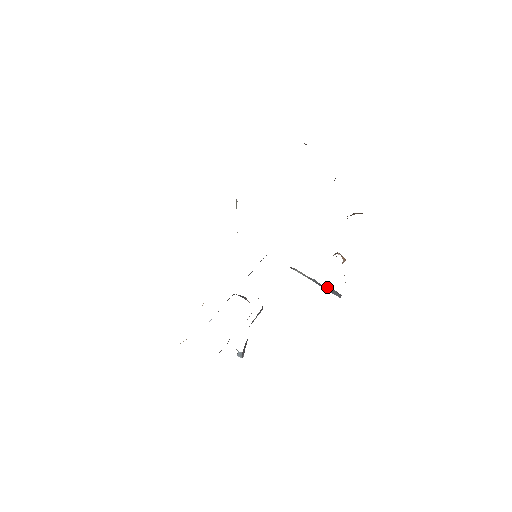
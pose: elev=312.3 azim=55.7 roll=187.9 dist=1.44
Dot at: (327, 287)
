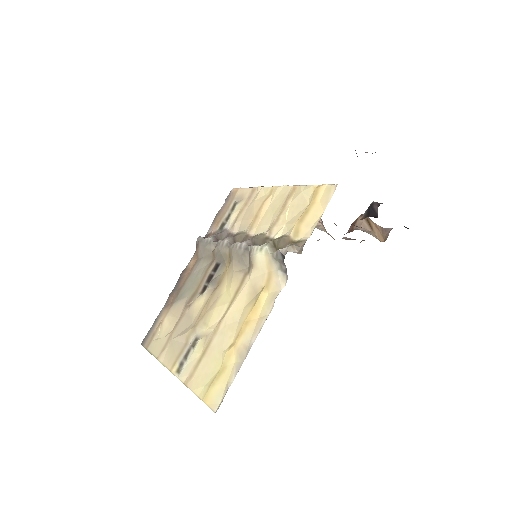
Dot at: occluded
